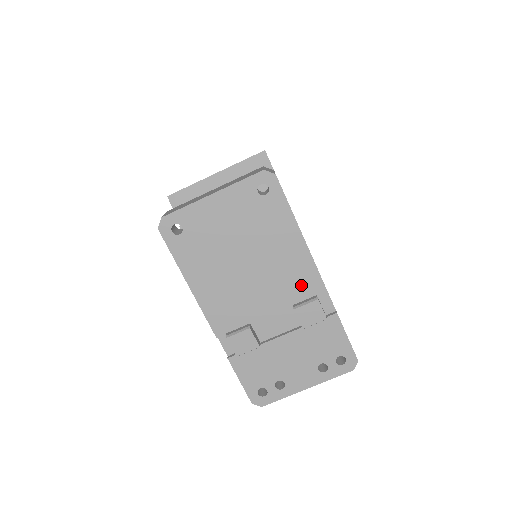
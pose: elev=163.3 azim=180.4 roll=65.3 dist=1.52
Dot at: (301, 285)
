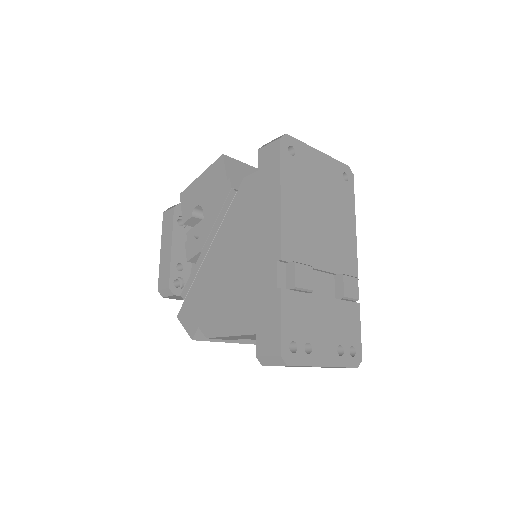
Dot at: (346, 262)
